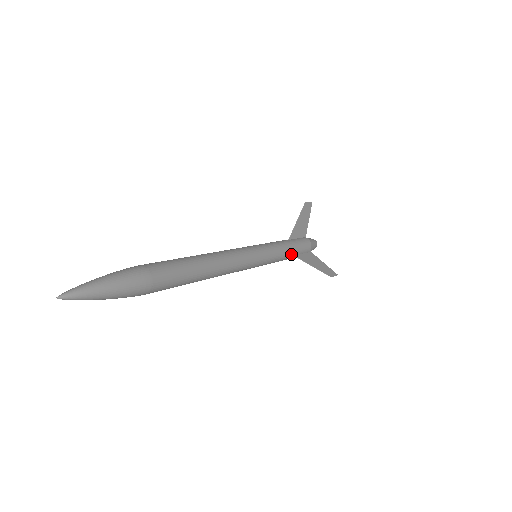
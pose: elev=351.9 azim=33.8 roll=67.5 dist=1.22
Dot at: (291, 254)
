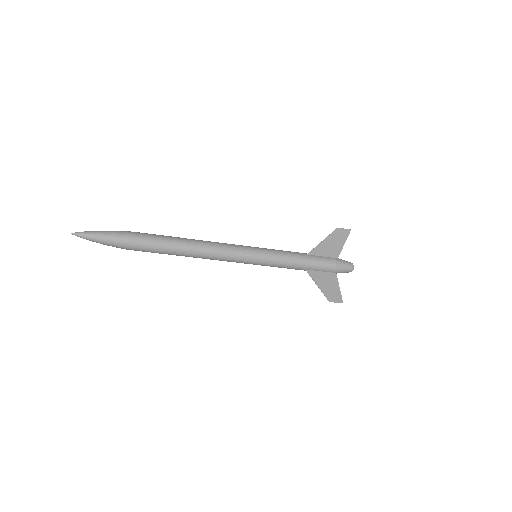
Dot at: (299, 267)
